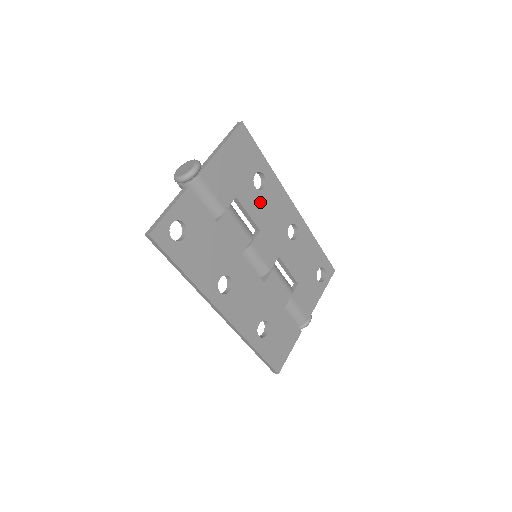
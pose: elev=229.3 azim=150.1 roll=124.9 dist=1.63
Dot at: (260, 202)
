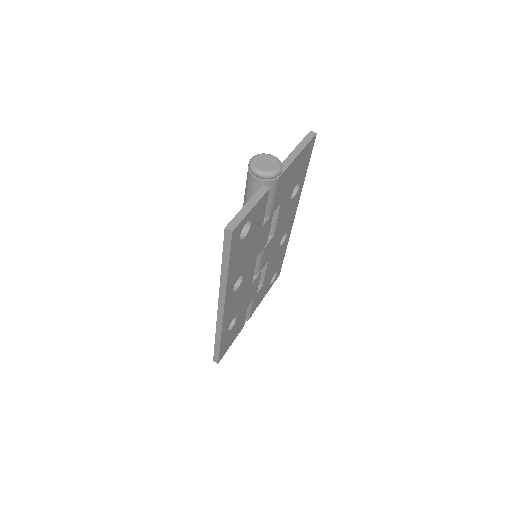
Dot at: (286, 210)
